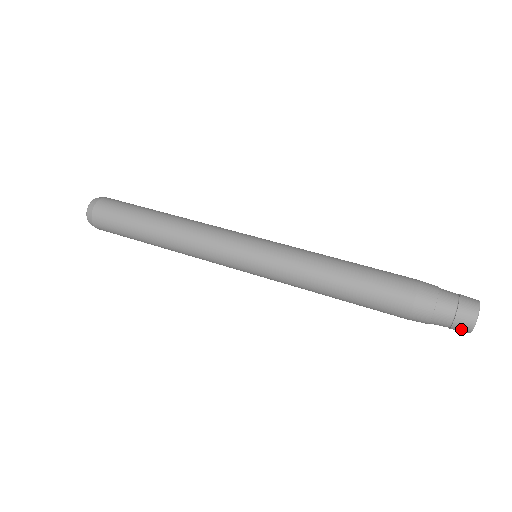
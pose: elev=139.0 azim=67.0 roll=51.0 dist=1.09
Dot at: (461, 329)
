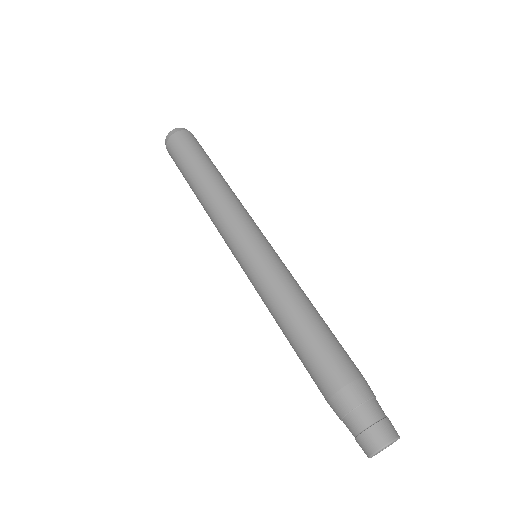
Dot at: (362, 448)
